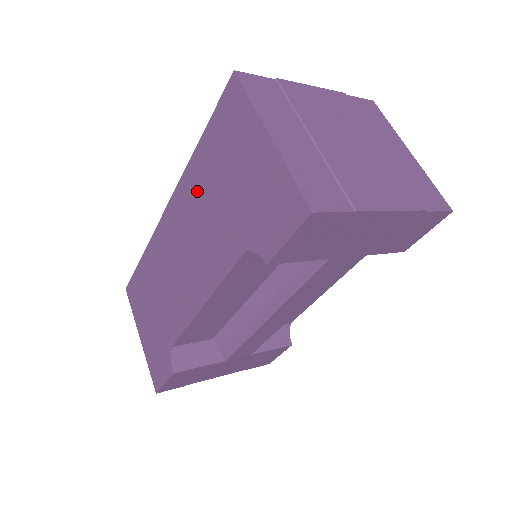
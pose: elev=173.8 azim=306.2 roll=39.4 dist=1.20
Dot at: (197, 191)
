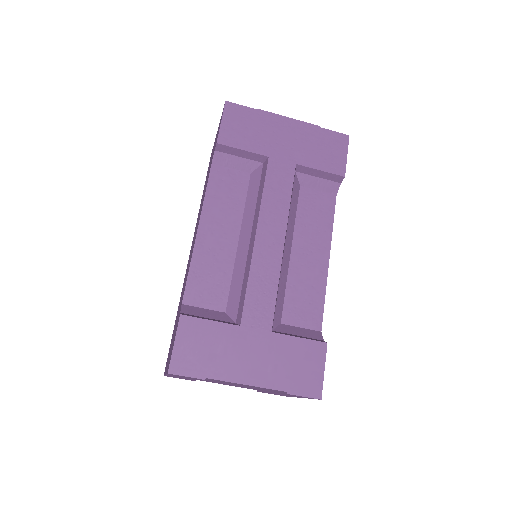
Dot at: occluded
